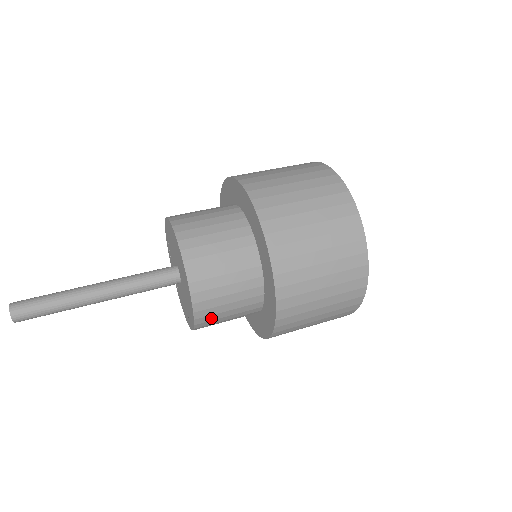
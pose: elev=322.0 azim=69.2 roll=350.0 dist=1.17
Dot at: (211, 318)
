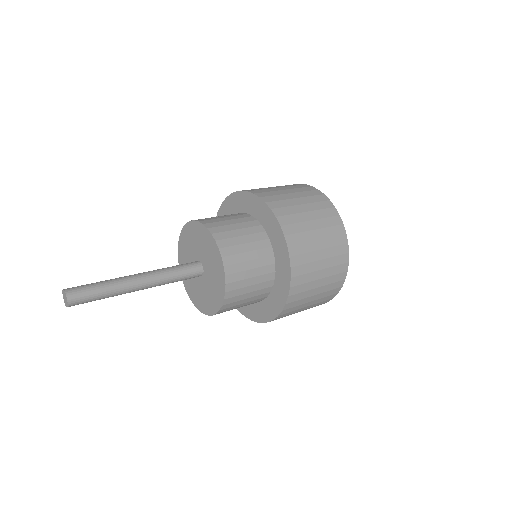
Dot at: (235, 260)
